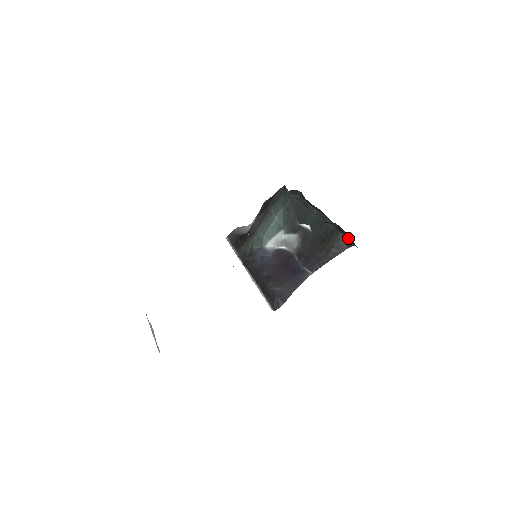
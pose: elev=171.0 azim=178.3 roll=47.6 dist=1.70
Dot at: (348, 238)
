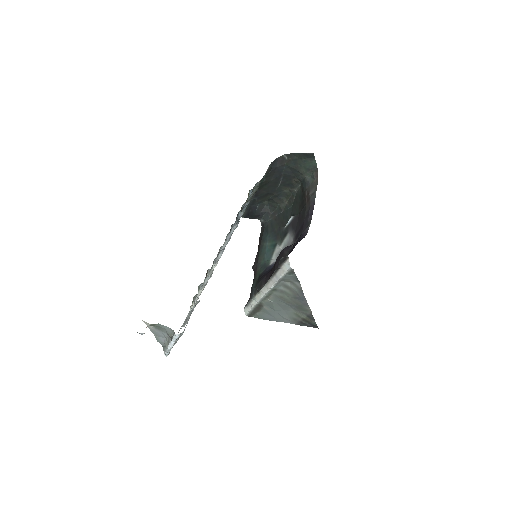
Dot at: (308, 167)
